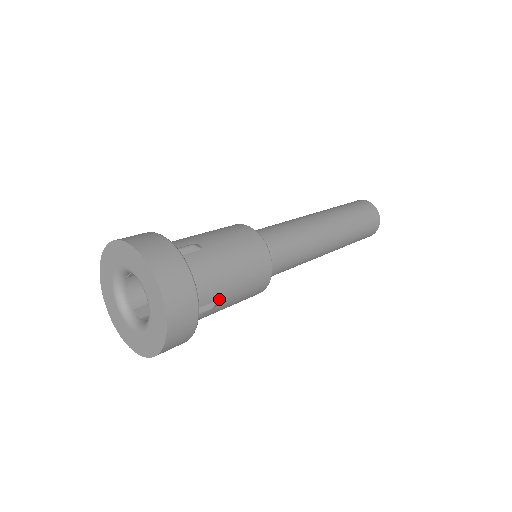
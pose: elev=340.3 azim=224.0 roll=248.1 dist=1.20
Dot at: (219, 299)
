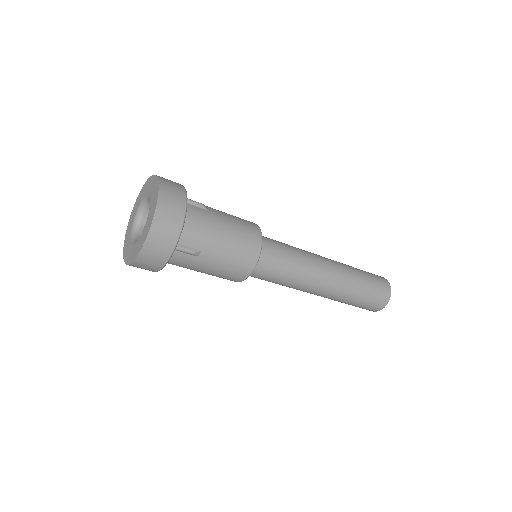
Dot at: (208, 208)
